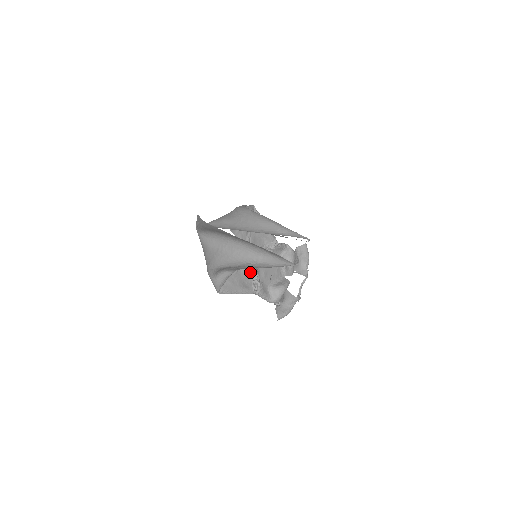
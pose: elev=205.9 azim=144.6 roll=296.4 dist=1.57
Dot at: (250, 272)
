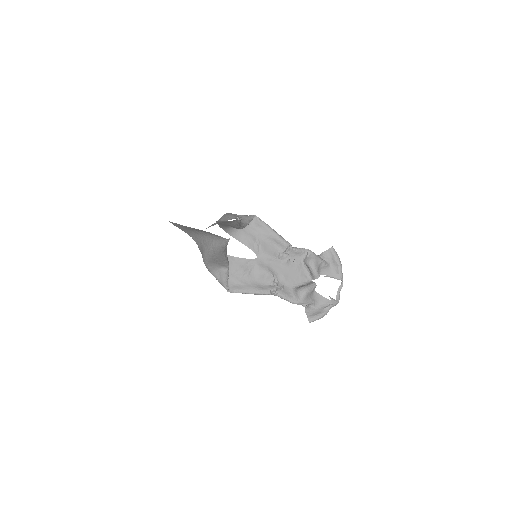
Dot at: (264, 275)
